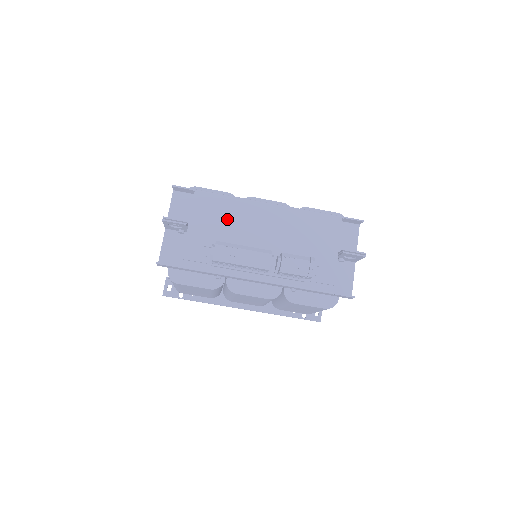
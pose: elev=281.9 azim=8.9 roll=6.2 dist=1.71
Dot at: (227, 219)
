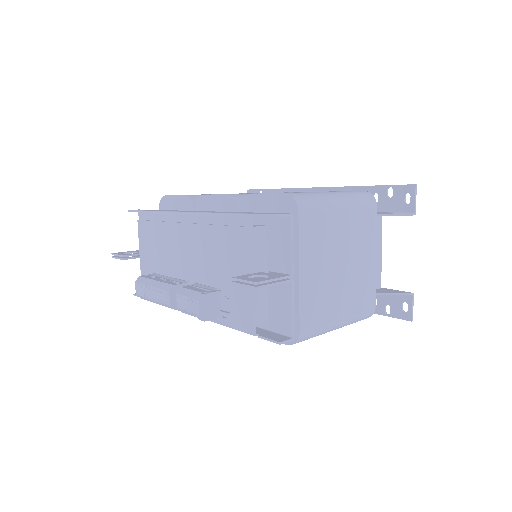
Dot at: (159, 242)
